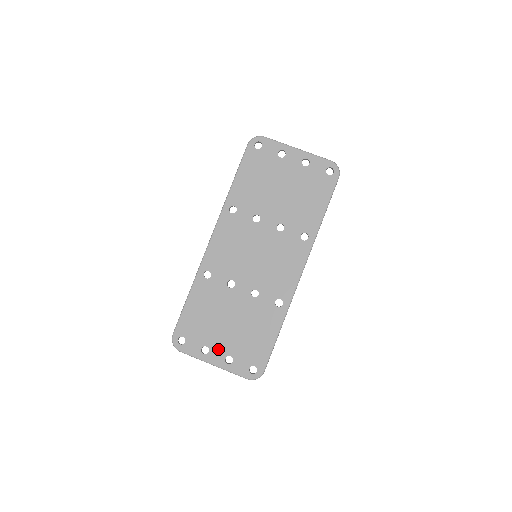
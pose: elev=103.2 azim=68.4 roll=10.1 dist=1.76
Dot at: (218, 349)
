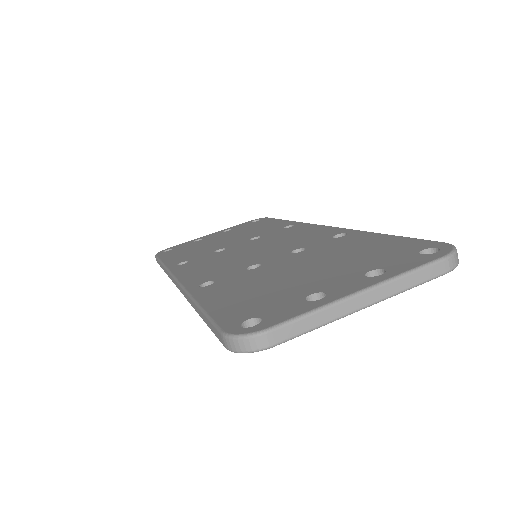
Dot at: (335, 283)
